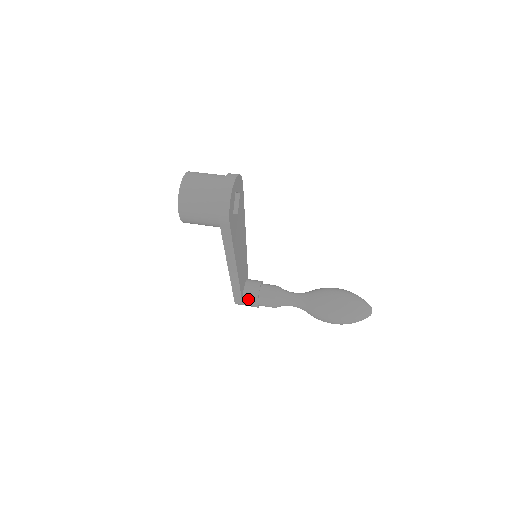
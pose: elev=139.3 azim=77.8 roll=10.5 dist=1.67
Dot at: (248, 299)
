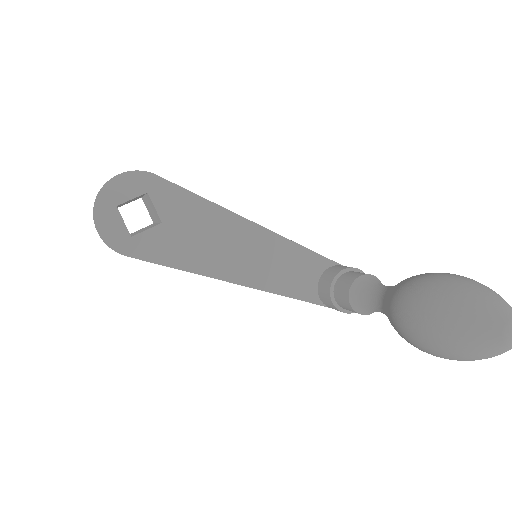
Dot at: (327, 304)
